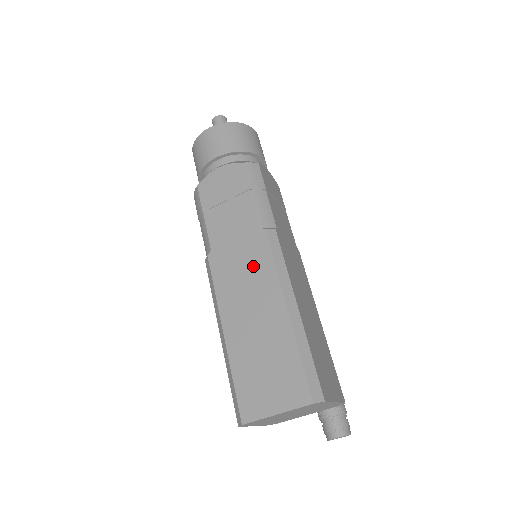
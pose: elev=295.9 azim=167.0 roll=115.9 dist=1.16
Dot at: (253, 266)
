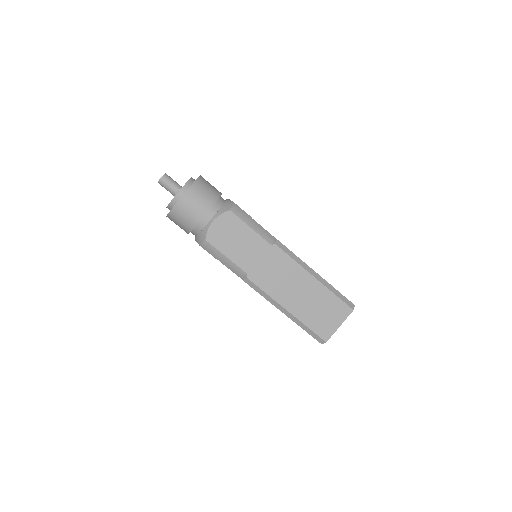
Dot at: (281, 268)
